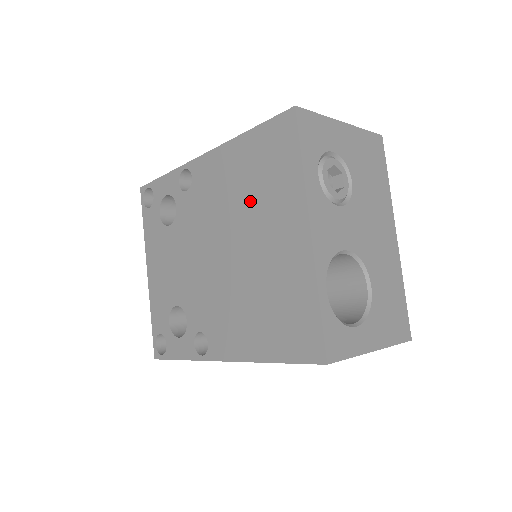
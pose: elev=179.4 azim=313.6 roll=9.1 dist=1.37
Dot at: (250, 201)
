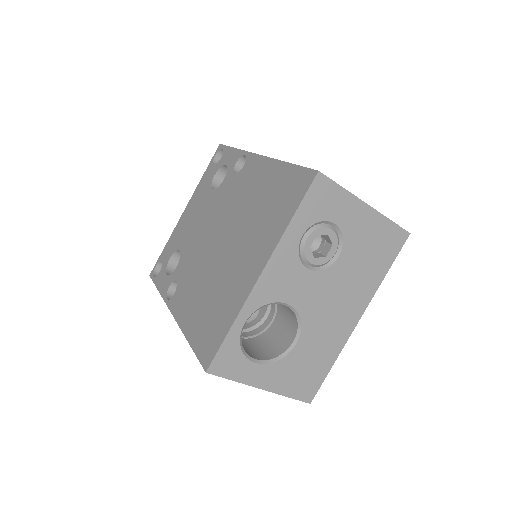
Dot at: (253, 217)
